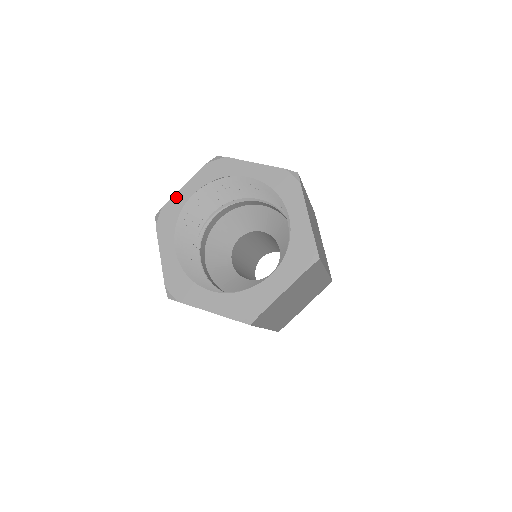
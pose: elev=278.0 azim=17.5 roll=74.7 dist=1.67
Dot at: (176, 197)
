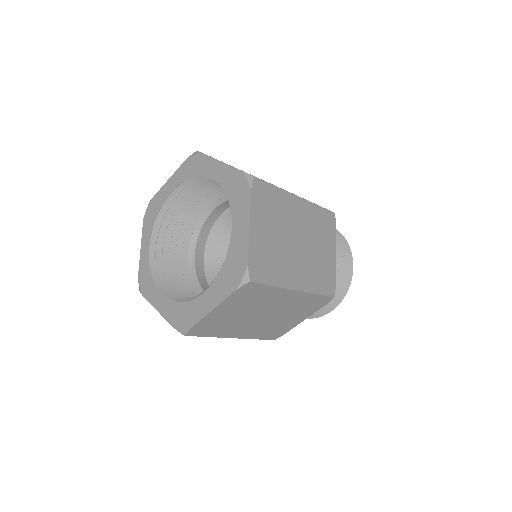
Dot at: (141, 262)
